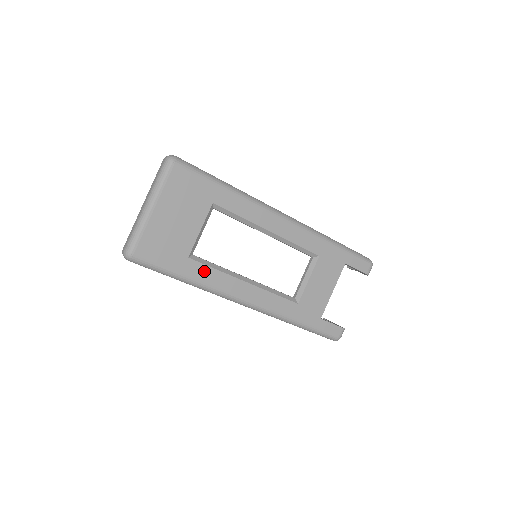
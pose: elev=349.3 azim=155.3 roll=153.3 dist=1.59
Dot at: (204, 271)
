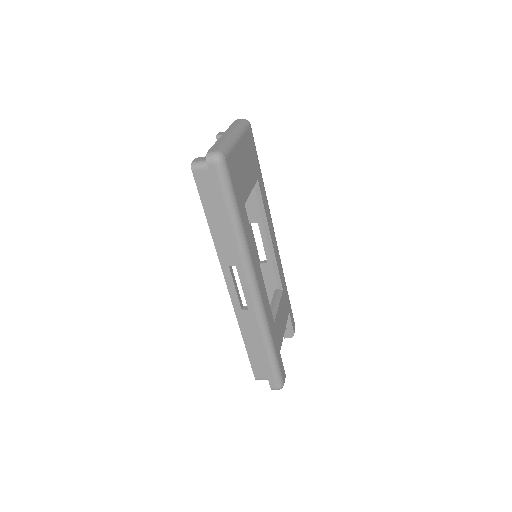
Dot at: (248, 228)
